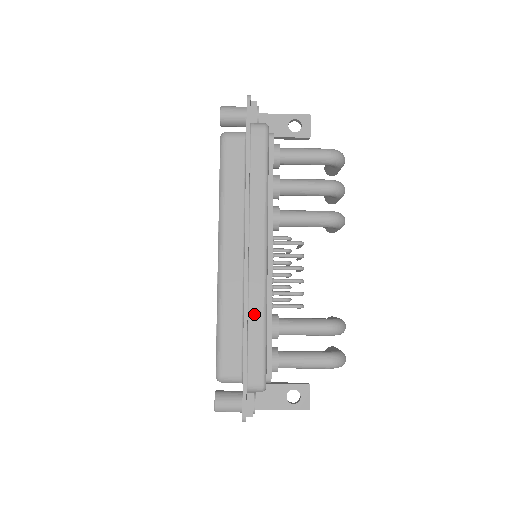
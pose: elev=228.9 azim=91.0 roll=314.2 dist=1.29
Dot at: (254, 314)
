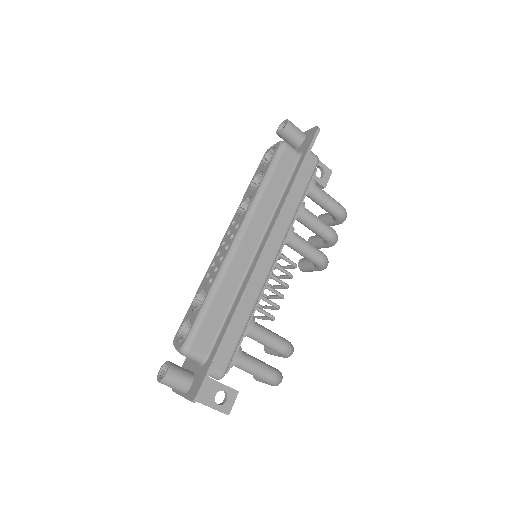
Dot at: (245, 305)
